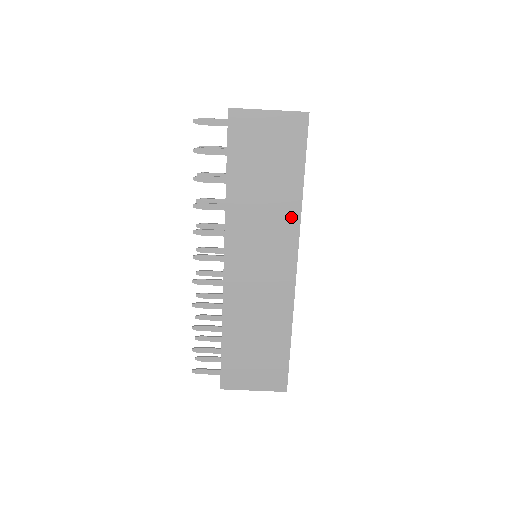
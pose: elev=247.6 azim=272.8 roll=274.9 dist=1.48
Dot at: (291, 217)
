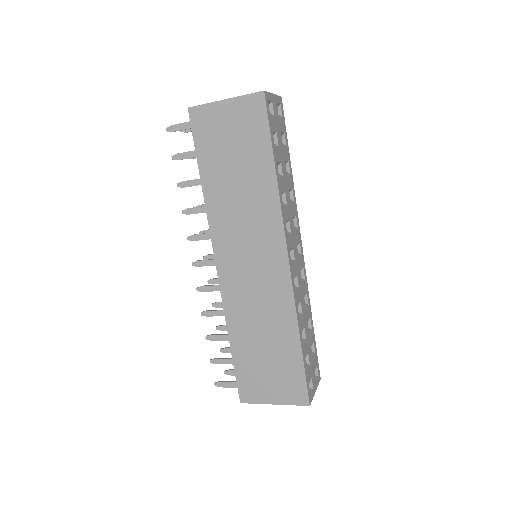
Dot at: (270, 206)
